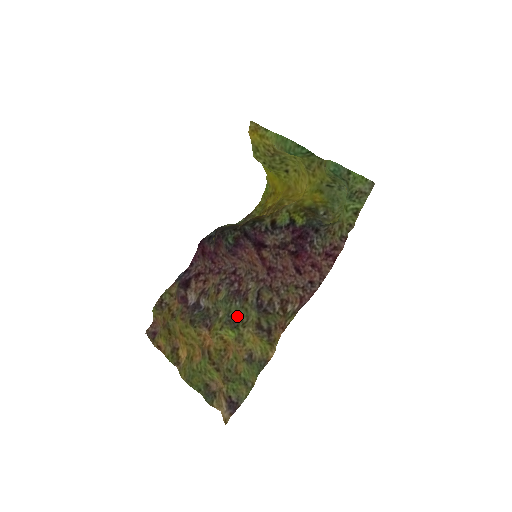
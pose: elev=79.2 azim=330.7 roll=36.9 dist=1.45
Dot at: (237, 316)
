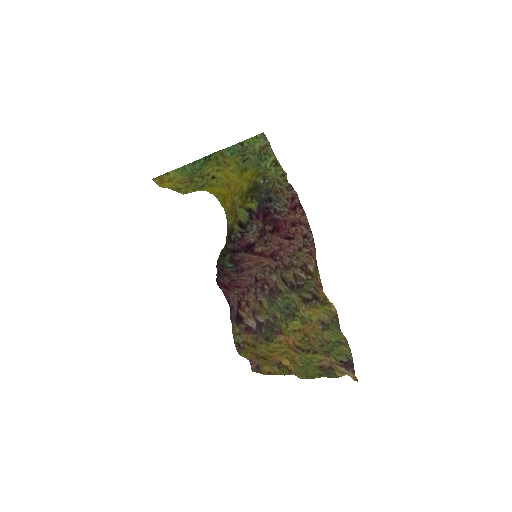
Dot at: (287, 308)
